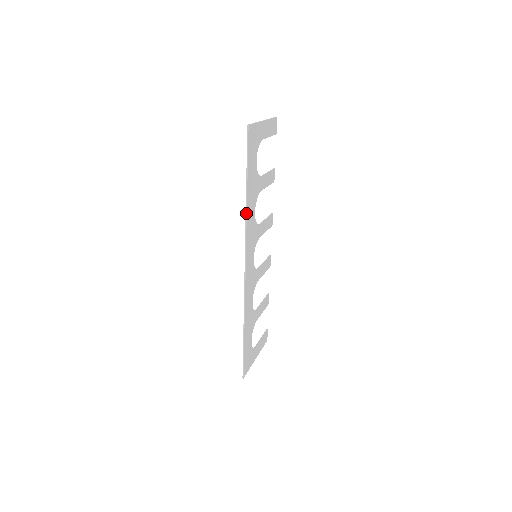
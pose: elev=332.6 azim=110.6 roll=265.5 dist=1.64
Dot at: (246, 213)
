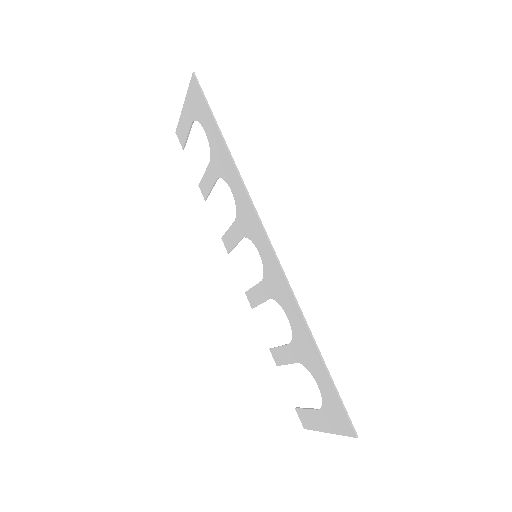
Dot at: (237, 170)
